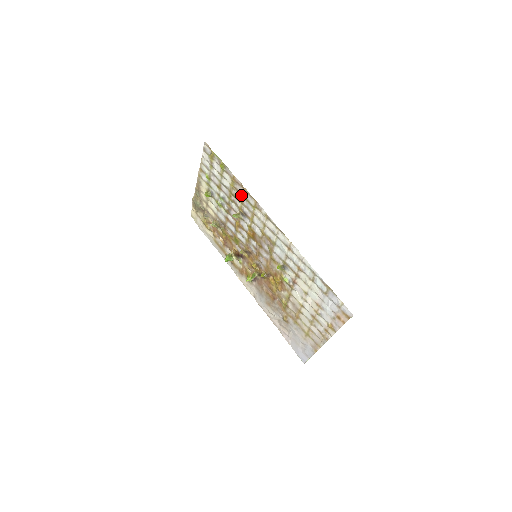
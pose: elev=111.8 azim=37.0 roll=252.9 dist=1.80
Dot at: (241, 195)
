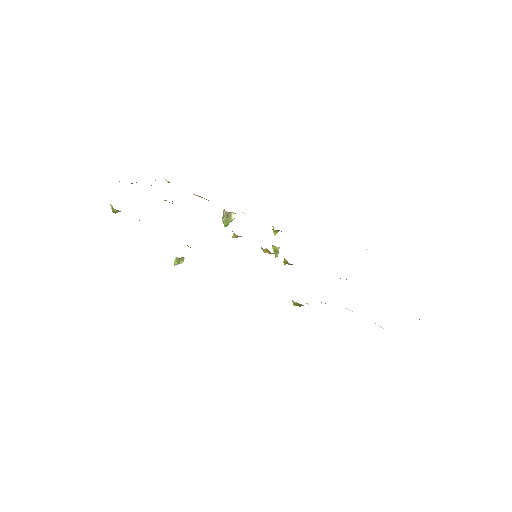
Dot at: occluded
